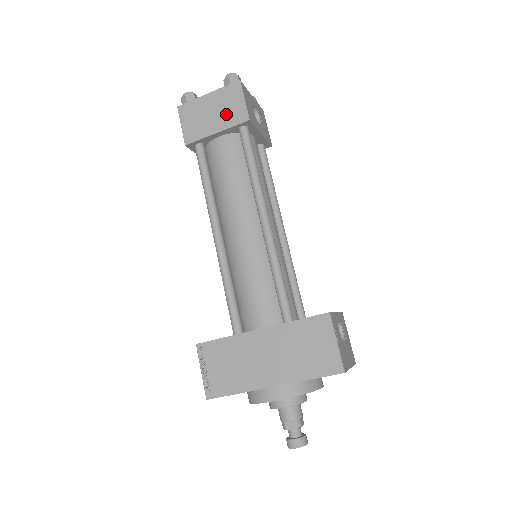
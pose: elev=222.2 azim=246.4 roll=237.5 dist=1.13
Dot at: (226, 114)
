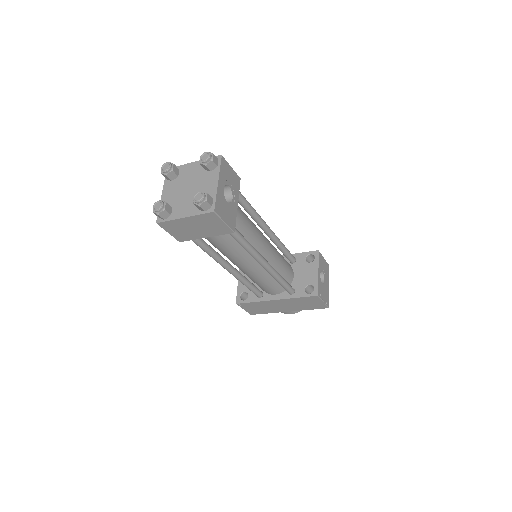
Dot at: (210, 229)
